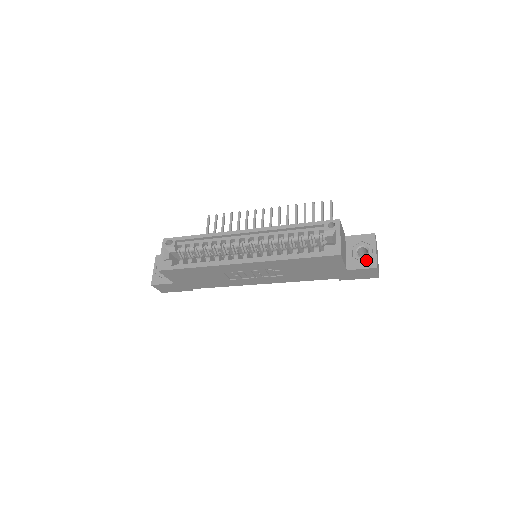
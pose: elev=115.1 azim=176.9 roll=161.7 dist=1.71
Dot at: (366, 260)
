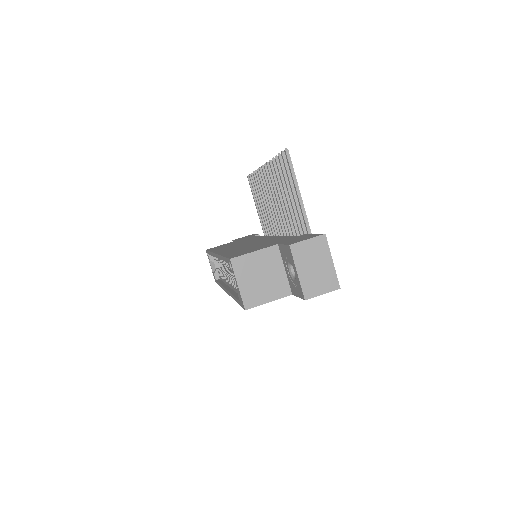
Dot at: (296, 286)
